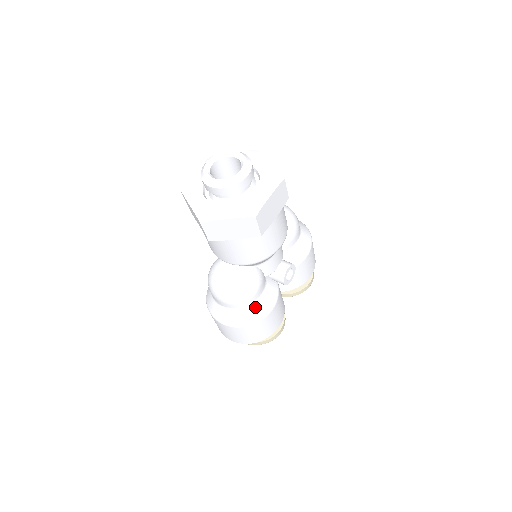
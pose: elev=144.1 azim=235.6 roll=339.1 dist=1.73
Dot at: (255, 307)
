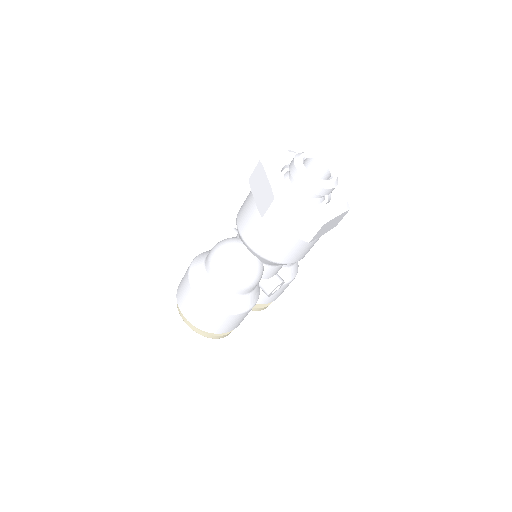
Dot at: (240, 300)
